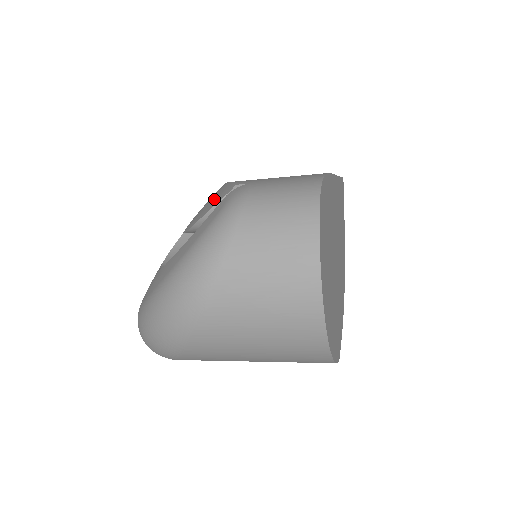
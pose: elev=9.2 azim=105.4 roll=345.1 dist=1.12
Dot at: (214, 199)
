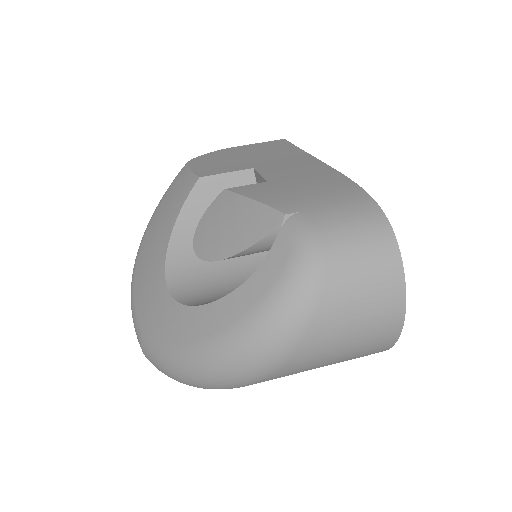
Dot at: (245, 224)
